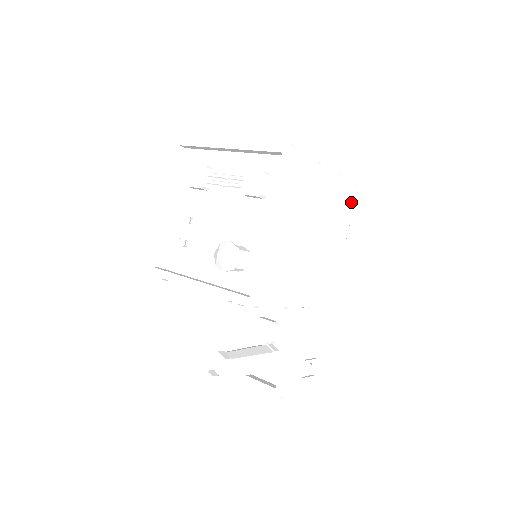
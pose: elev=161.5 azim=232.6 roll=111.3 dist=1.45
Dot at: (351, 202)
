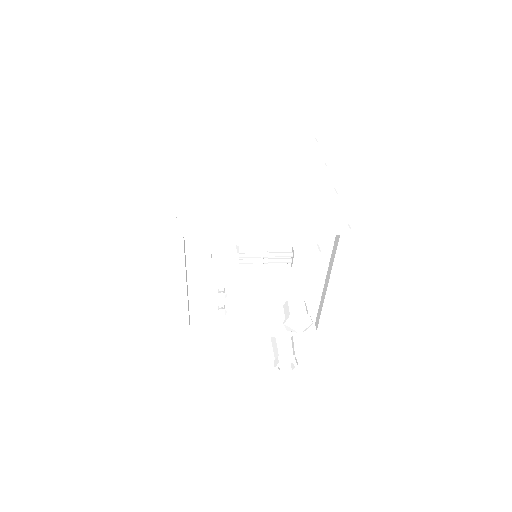
Dot at: occluded
